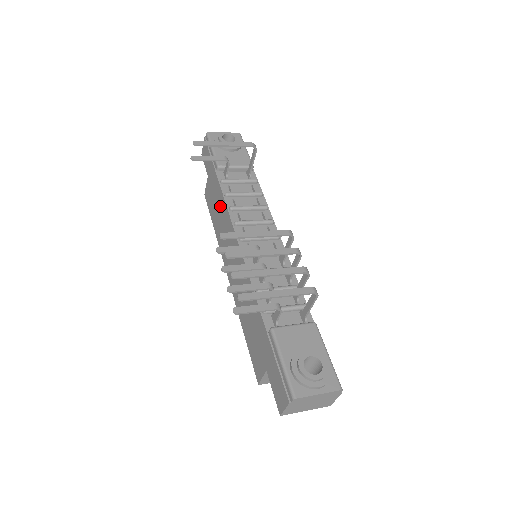
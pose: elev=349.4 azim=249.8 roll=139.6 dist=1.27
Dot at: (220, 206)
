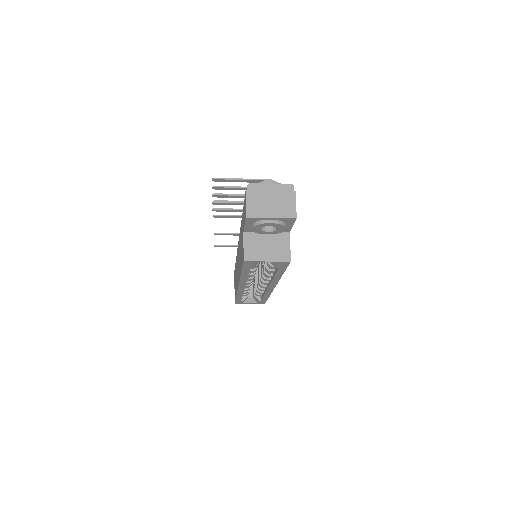
Dot at: (236, 268)
